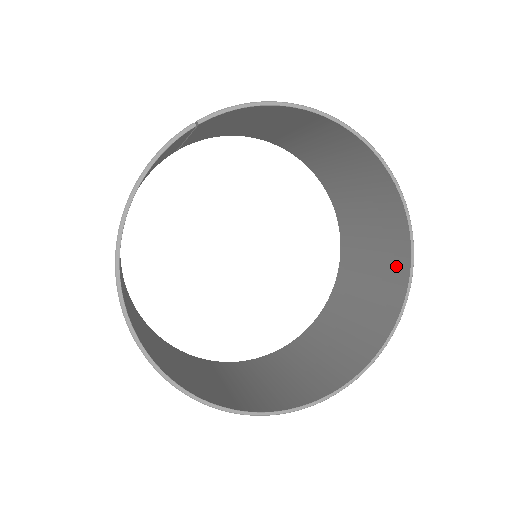
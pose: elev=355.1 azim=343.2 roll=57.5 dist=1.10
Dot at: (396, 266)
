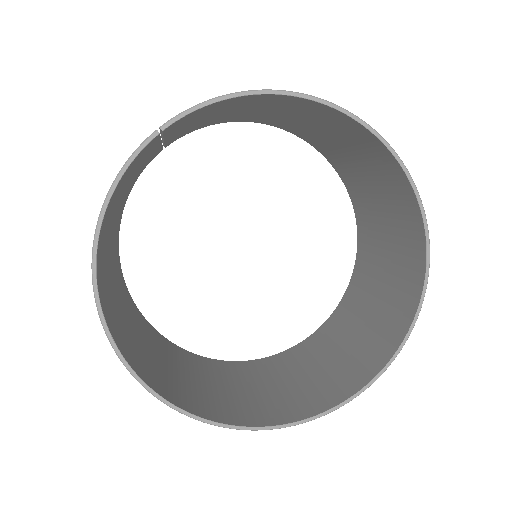
Dot at: (412, 253)
